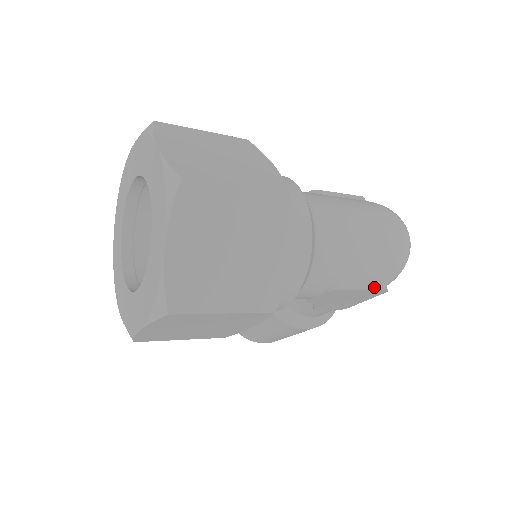
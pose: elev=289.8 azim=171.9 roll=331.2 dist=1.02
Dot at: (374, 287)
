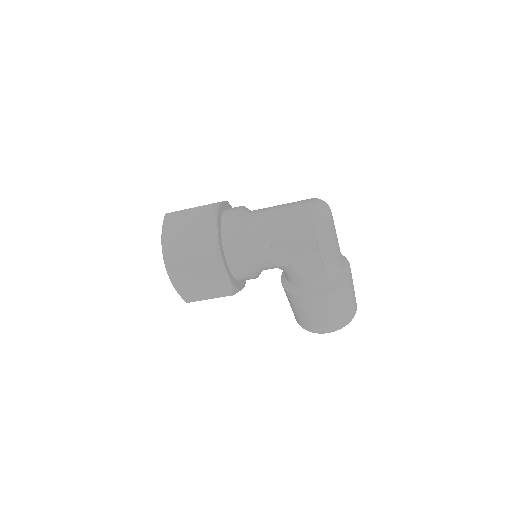
Dot at: (301, 239)
